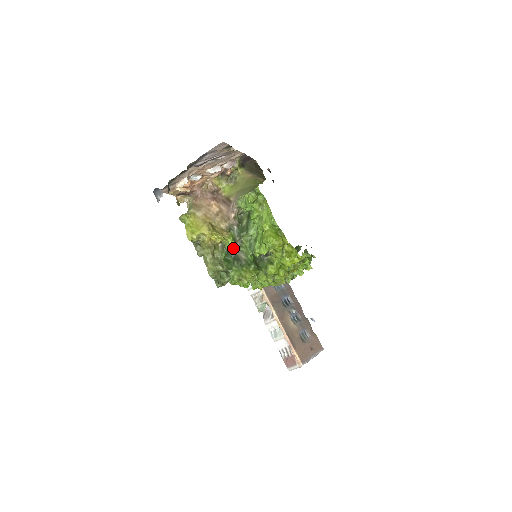
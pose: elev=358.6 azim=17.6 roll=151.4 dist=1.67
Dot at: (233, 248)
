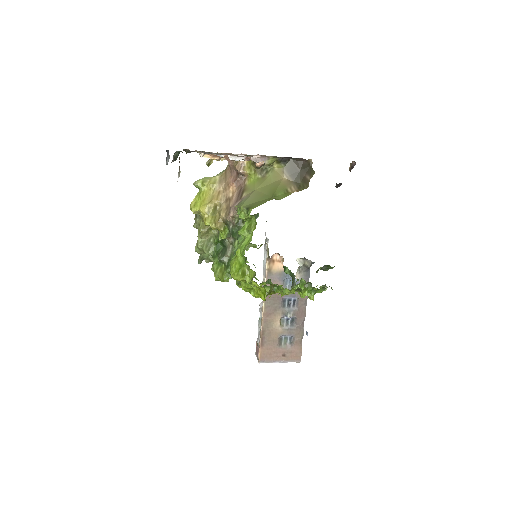
Dot at: occluded
